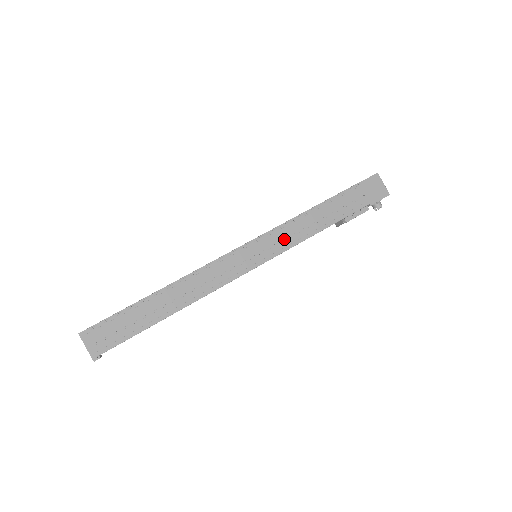
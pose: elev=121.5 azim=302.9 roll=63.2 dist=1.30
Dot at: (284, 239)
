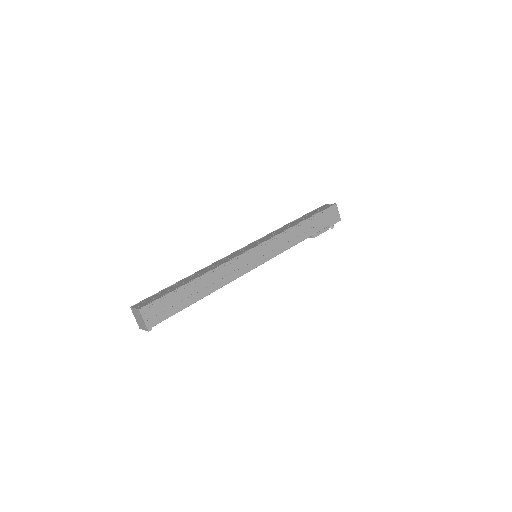
Dot at: (278, 246)
